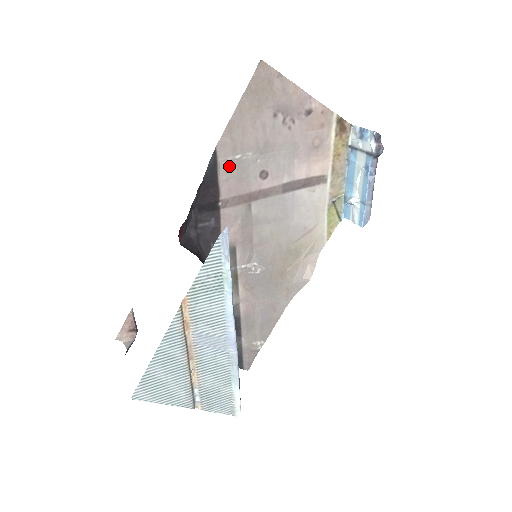
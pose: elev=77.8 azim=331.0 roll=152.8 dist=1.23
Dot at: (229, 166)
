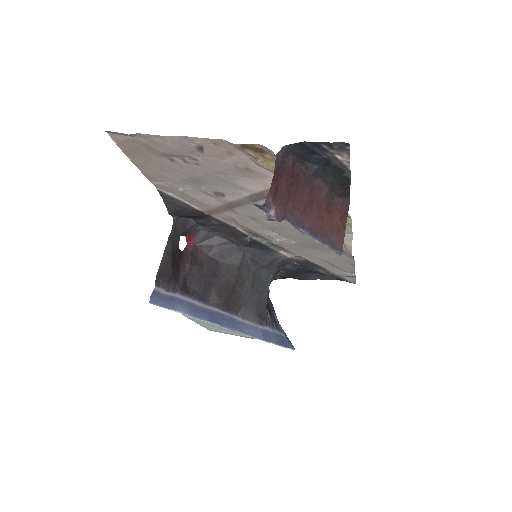
Dot at: (183, 195)
